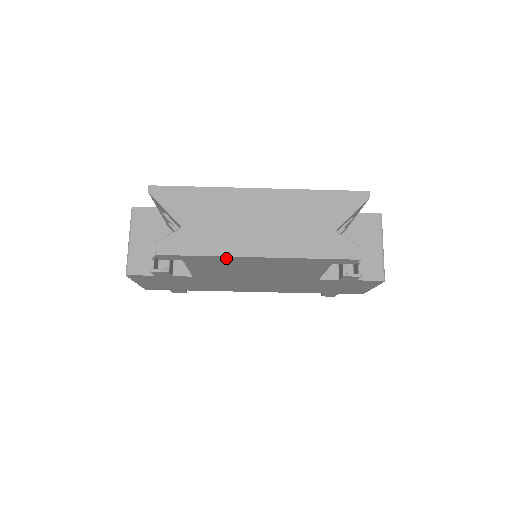
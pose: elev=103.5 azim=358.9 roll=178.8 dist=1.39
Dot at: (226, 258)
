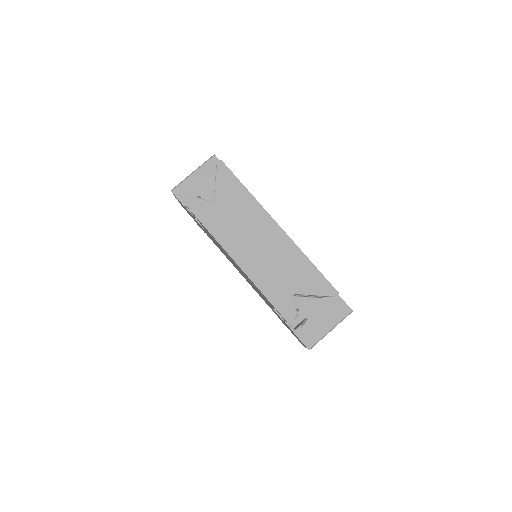
Dot at: (220, 244)
